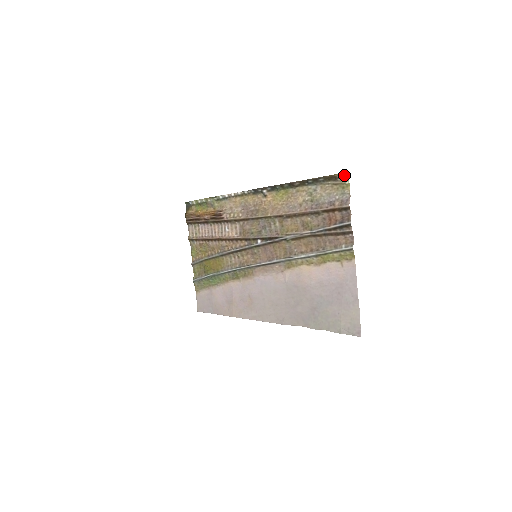
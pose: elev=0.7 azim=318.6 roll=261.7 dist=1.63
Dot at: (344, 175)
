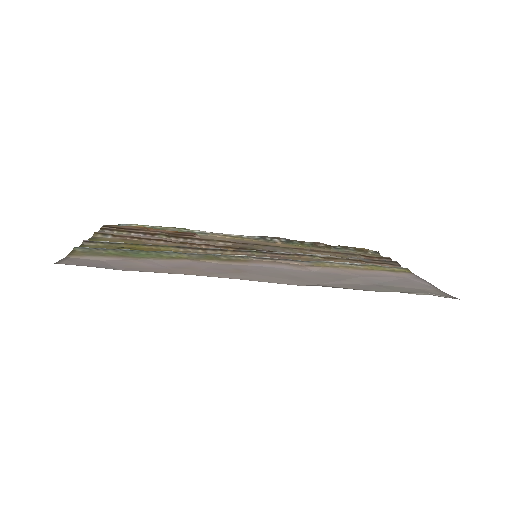
Dot at: (376, 252)
